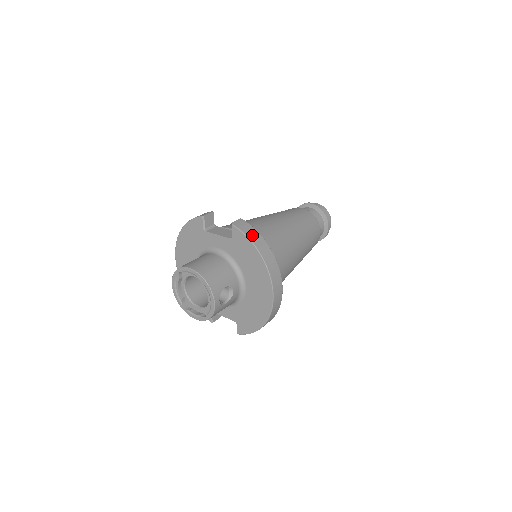
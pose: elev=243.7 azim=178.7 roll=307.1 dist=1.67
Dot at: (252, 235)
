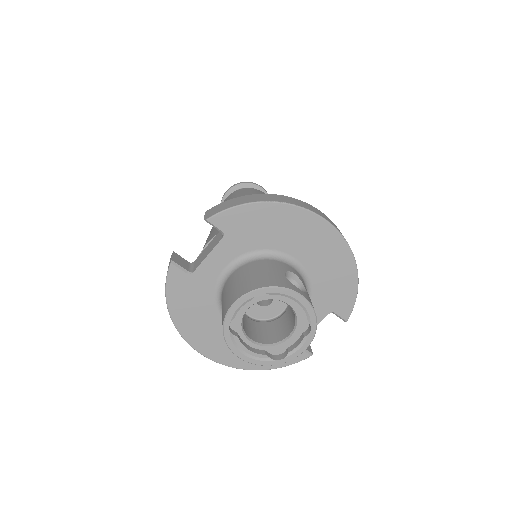
Dot at: (236, 202)
